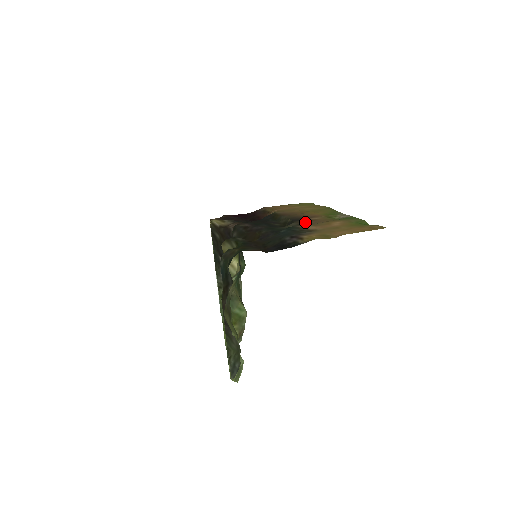
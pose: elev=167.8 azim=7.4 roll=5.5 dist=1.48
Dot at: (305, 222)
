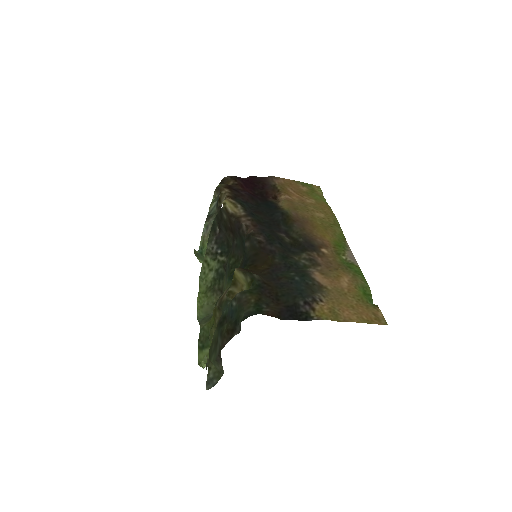
Dot at: (316, 258)
